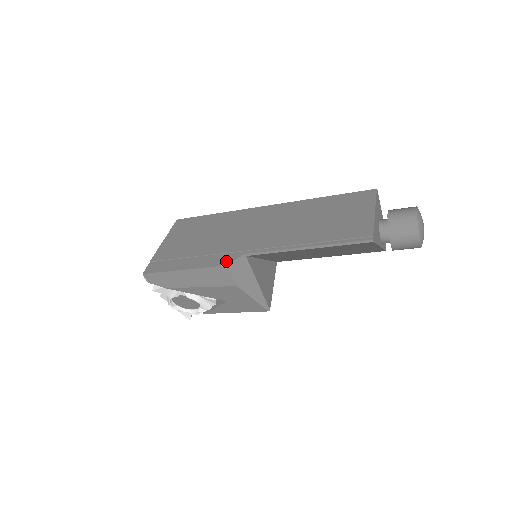
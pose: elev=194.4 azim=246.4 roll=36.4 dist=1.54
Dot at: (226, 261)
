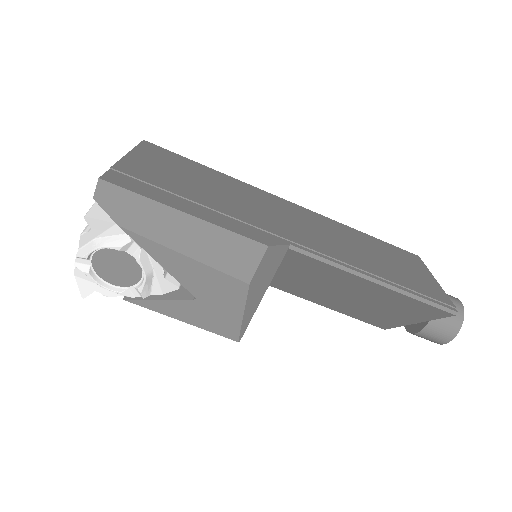
Dot at: (264, 239)
